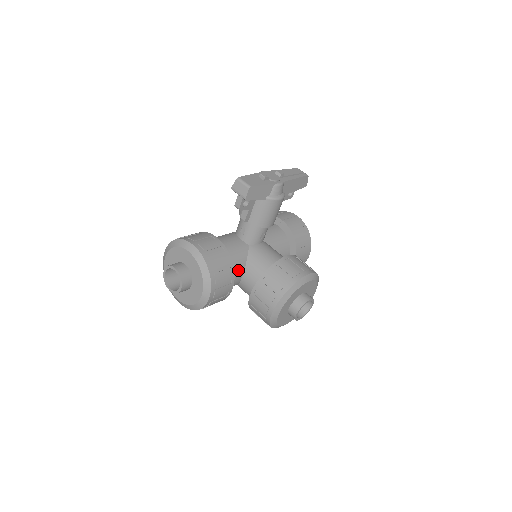
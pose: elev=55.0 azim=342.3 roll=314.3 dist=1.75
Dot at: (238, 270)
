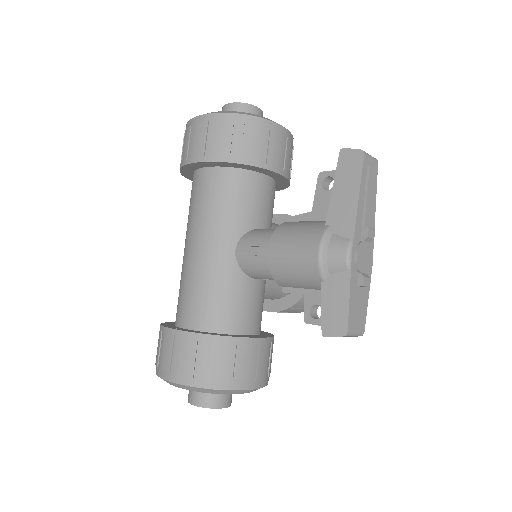
Dot at: occluded
